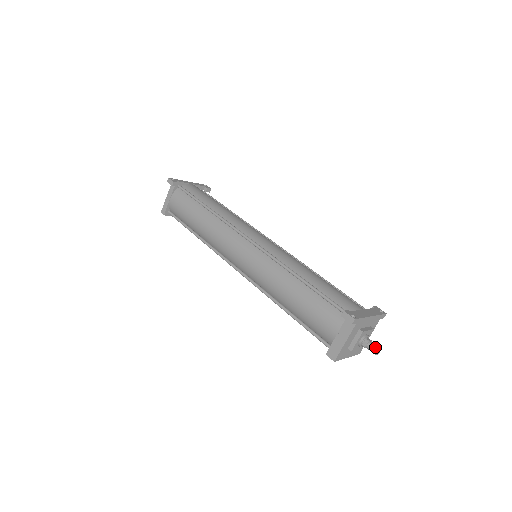
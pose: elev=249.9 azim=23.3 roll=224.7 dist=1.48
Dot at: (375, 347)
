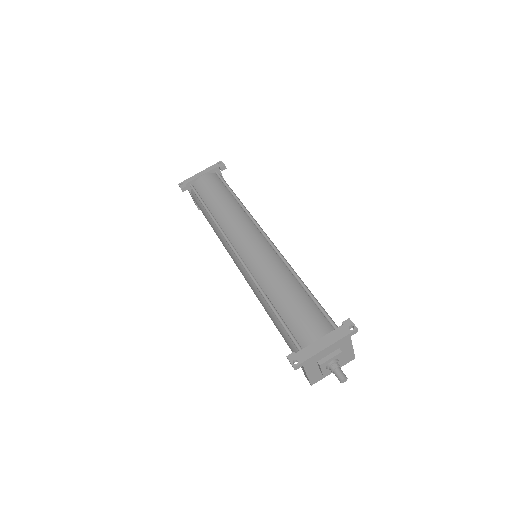
Dot at: (338, 377)
